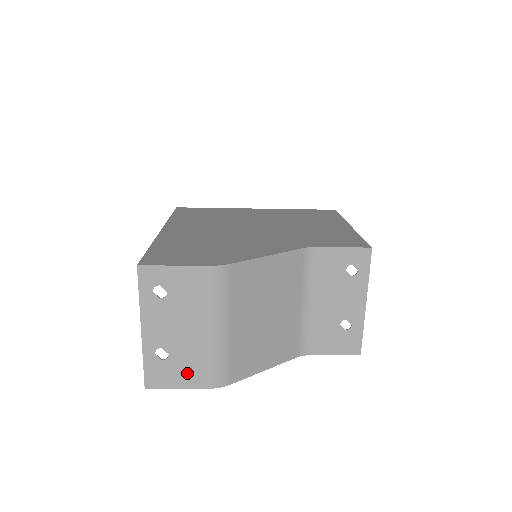
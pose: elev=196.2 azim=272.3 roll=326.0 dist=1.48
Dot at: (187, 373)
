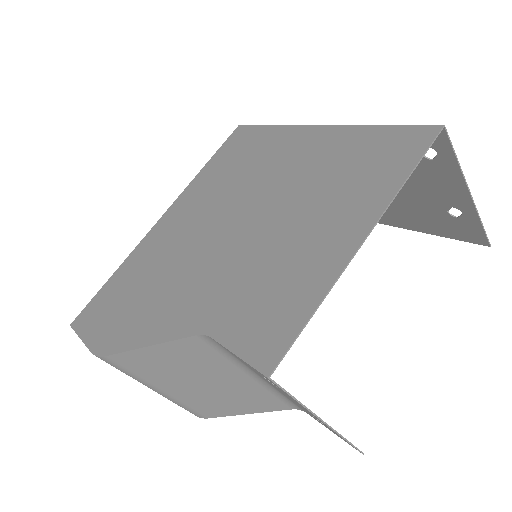
Dot at: occluded
